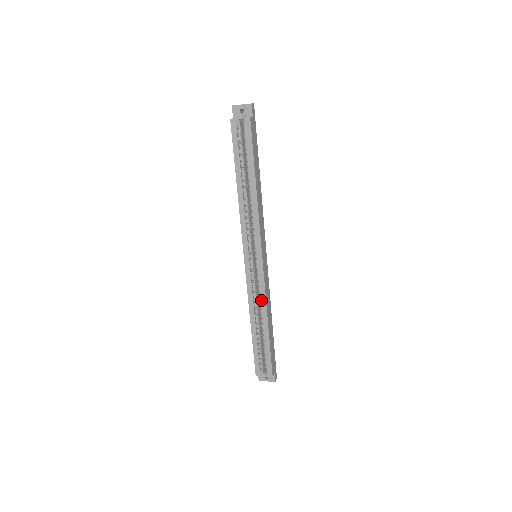
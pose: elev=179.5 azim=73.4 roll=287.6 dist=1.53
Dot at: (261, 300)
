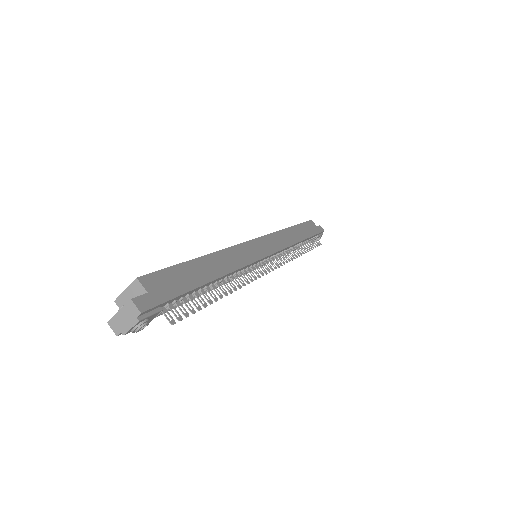
Dot at: occluded
